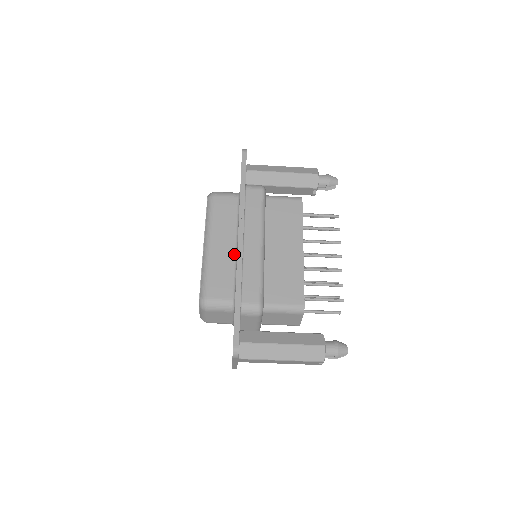
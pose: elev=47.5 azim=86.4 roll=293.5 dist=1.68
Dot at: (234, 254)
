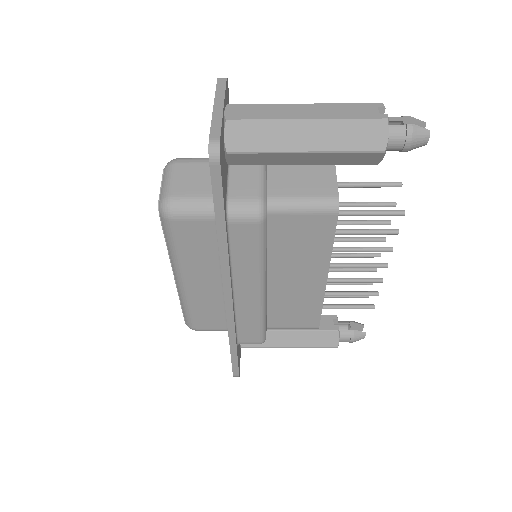
Dot at: (222, 291)
